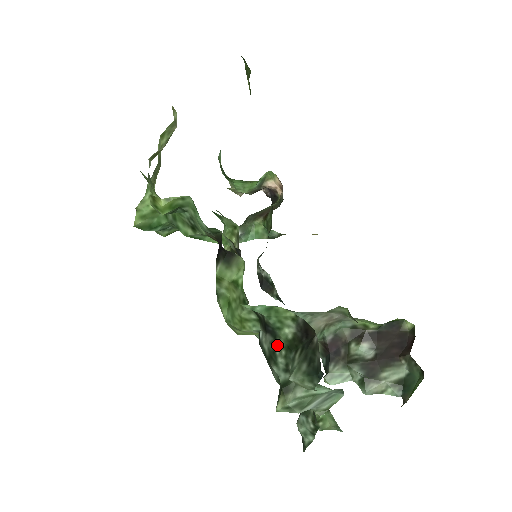
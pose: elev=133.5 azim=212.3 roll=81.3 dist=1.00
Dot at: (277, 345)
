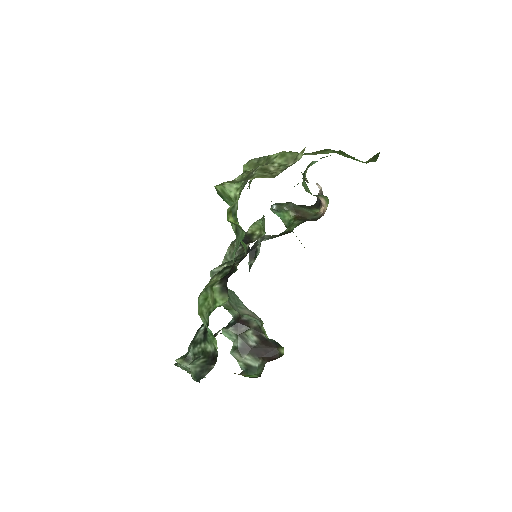
Dot at: (201, 344)
